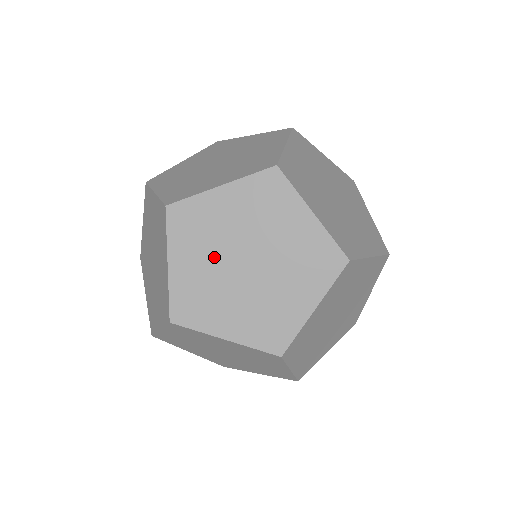
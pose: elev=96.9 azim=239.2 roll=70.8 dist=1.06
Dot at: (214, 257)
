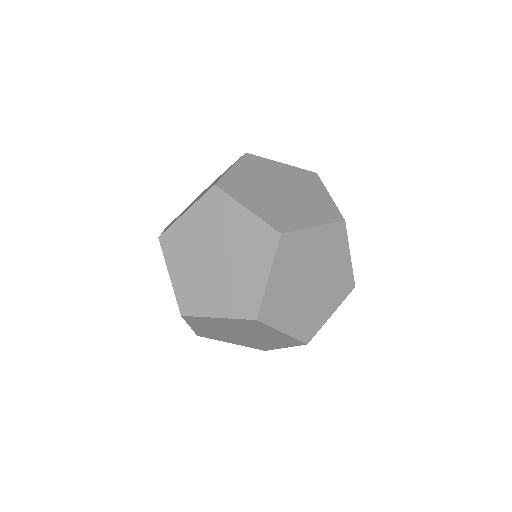
Dot at: (262, 179)
